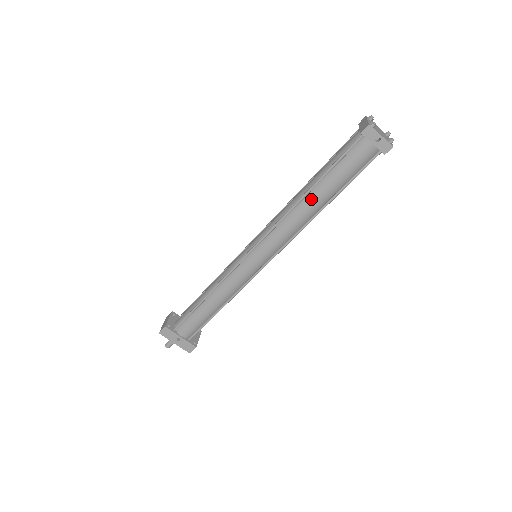
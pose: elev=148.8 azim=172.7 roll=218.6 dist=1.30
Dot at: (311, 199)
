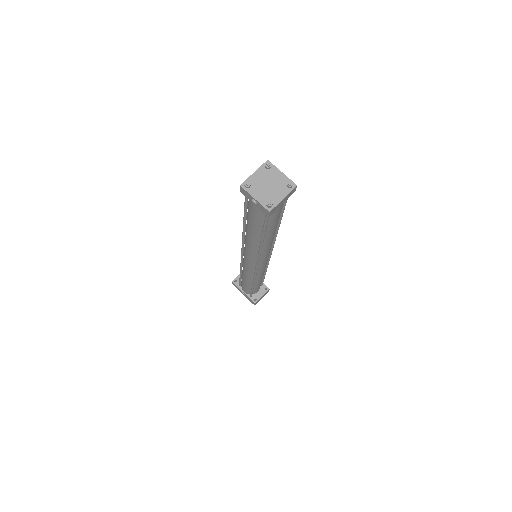
Dot at: (248, 233)
